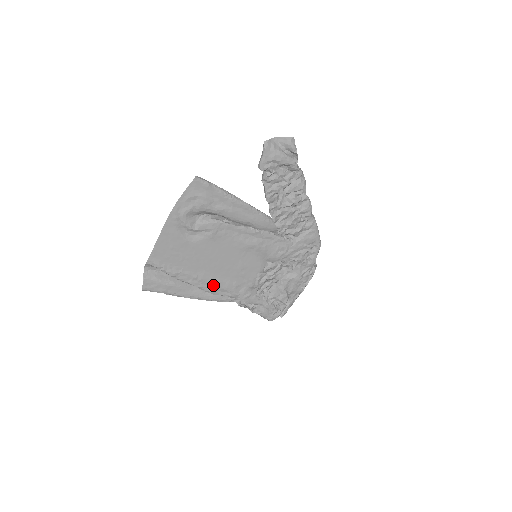
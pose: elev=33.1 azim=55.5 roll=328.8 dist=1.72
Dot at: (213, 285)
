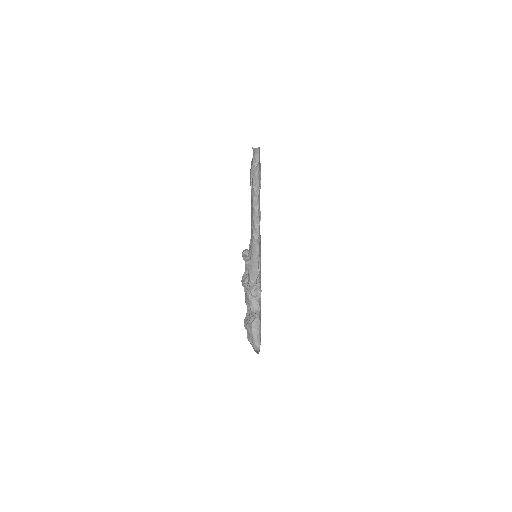
Dot at: (260, 239)
